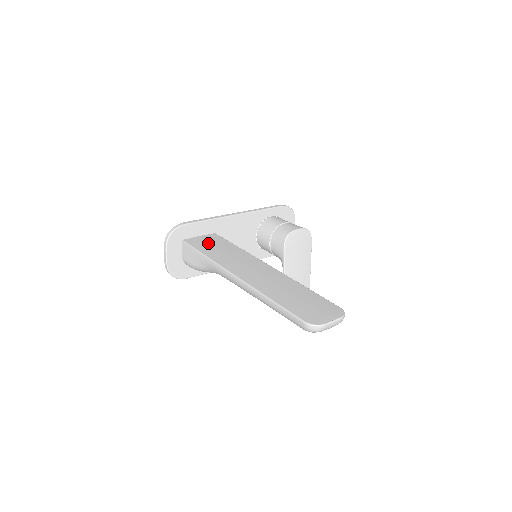
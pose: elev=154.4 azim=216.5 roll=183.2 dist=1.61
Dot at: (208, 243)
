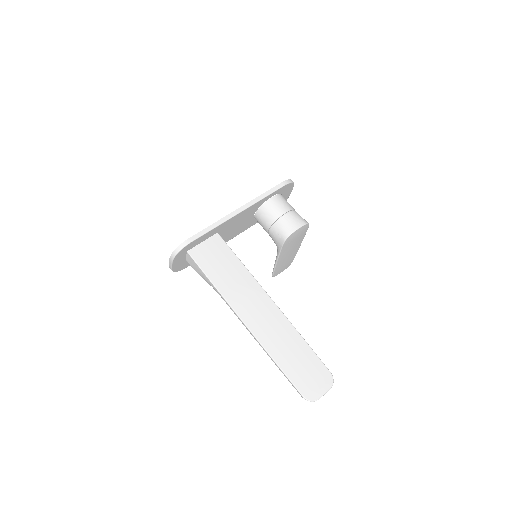
Dot at: (213, 258)
